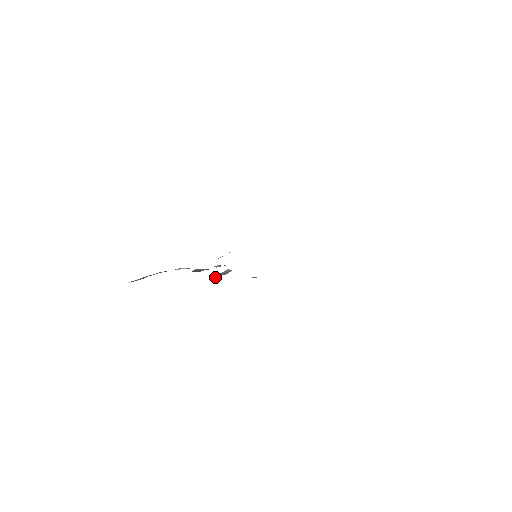
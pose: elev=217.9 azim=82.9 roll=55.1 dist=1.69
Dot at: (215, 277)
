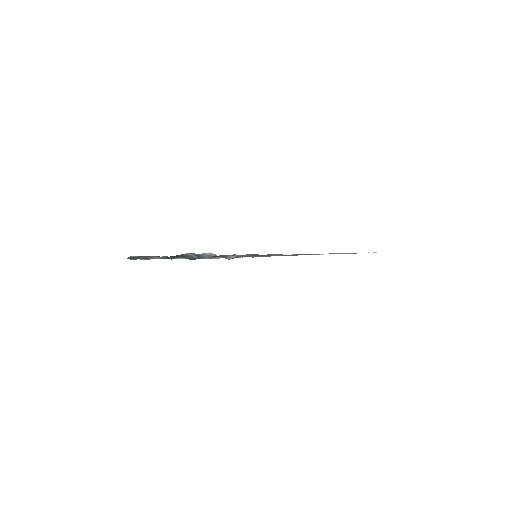
Dot at: (194, 256)
